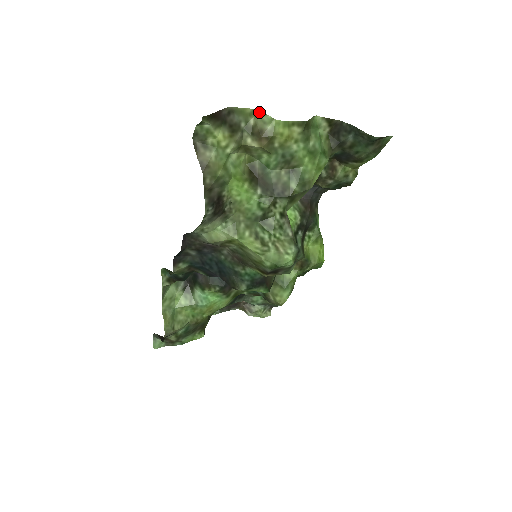
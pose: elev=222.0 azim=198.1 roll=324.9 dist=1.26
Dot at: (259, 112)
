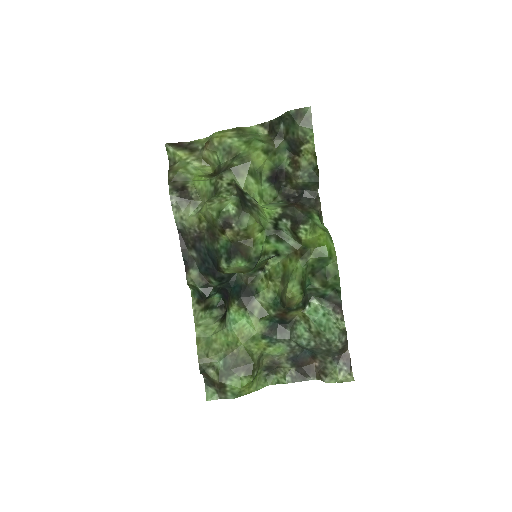
Dot at: (209, 137)
